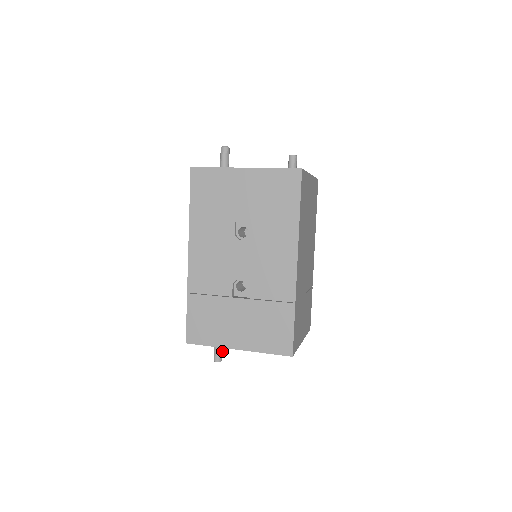
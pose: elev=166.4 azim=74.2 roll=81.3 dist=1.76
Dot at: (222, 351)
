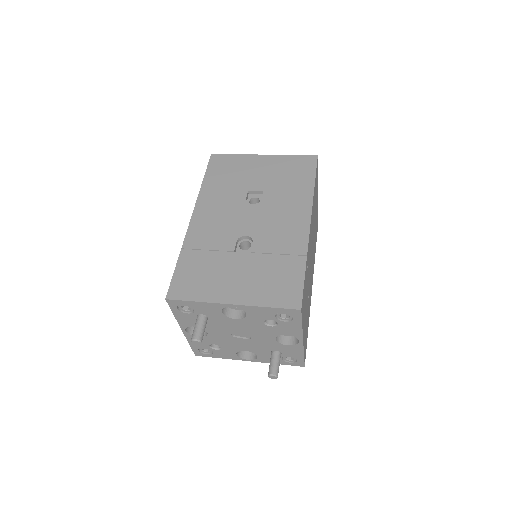
Dot at: (204, 331)
